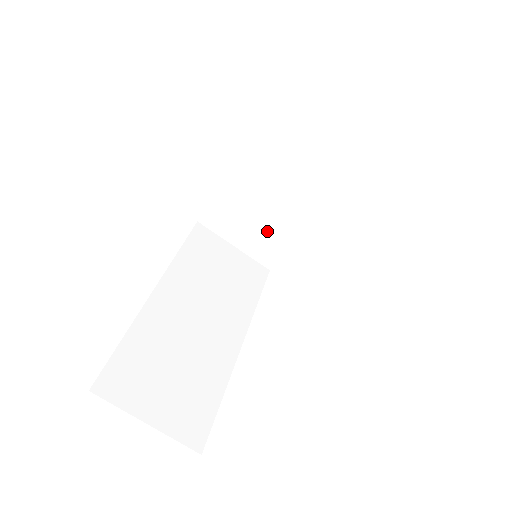
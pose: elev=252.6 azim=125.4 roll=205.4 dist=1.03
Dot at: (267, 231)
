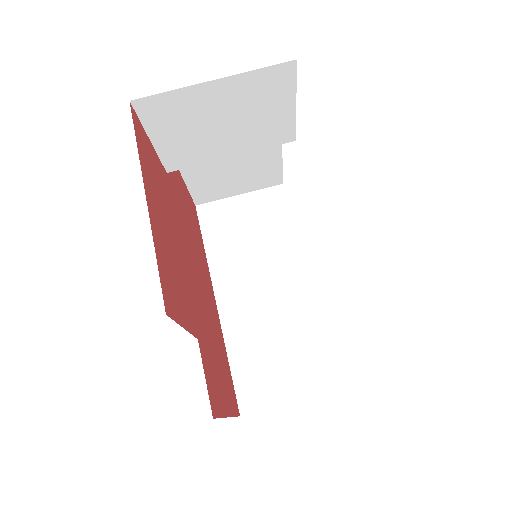
Dot at: (250, 170)
